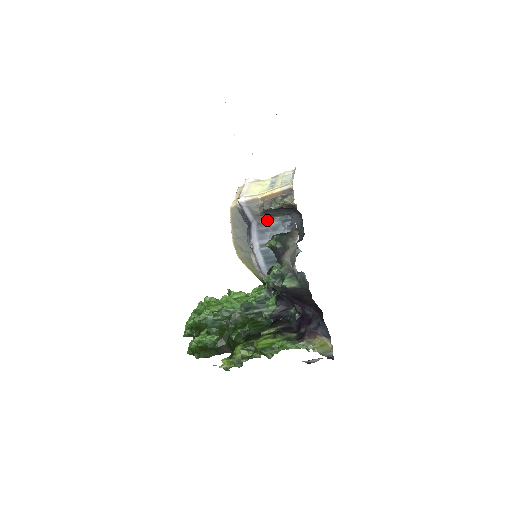
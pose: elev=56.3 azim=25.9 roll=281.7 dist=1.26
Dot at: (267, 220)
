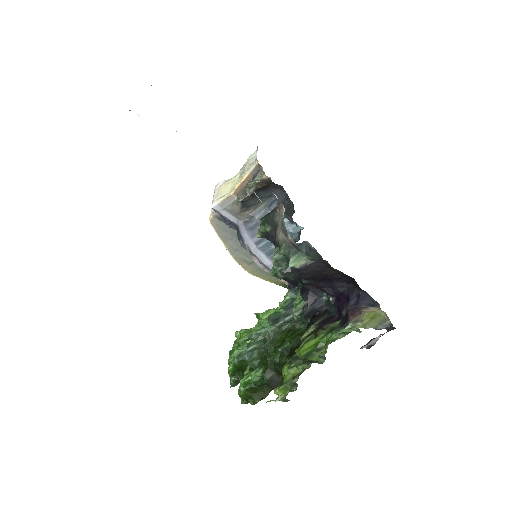
Dot at: (252, 214)
